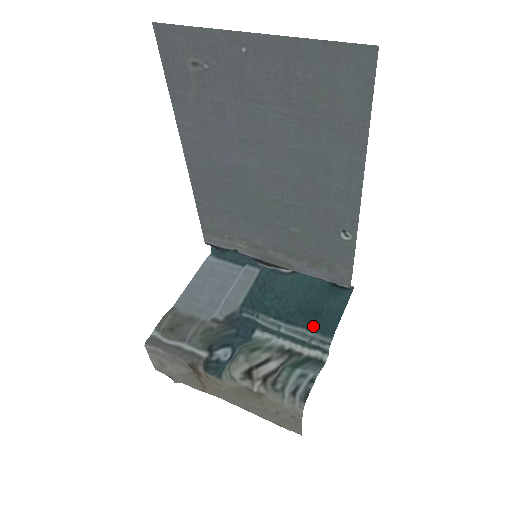
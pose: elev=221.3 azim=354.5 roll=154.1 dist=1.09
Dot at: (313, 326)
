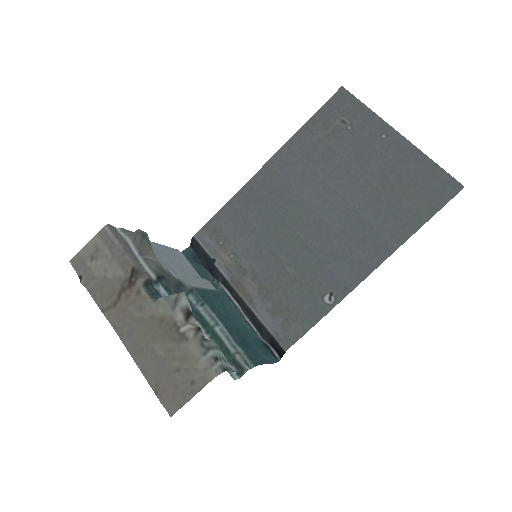
Dot at: (244, 347)
